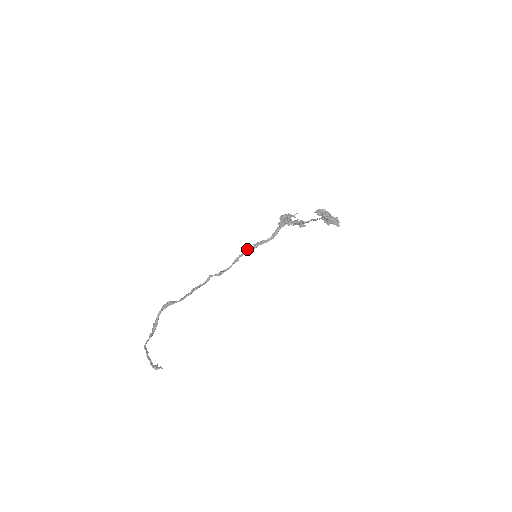
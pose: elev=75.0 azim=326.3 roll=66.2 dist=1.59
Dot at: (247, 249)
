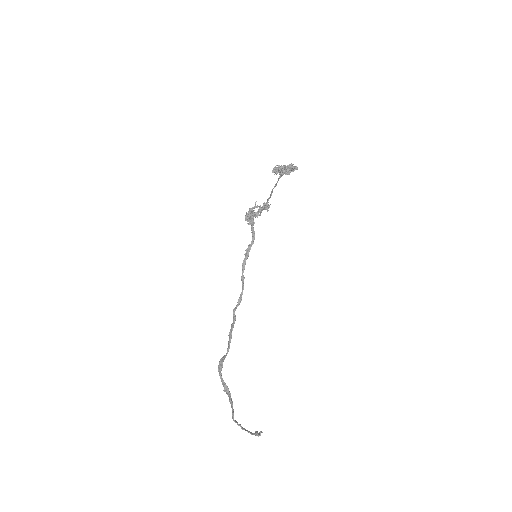
Dot at: (243, 262)
